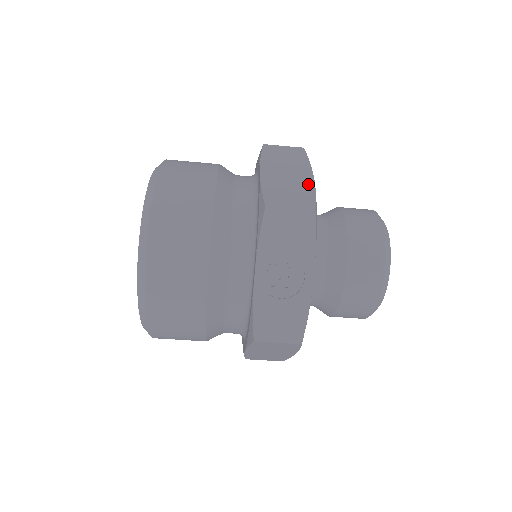
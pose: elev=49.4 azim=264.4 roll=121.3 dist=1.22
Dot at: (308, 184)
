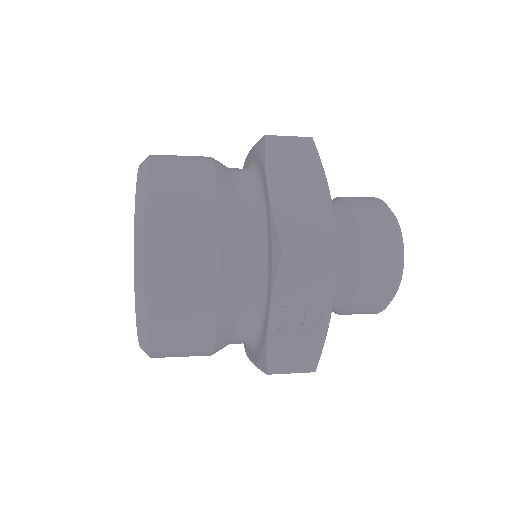
Dot at: (325, 205)
